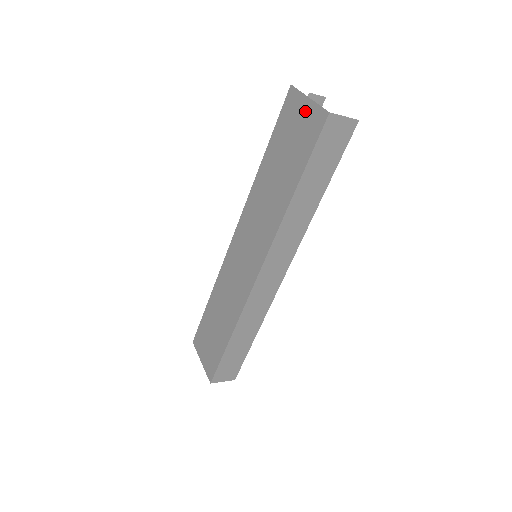
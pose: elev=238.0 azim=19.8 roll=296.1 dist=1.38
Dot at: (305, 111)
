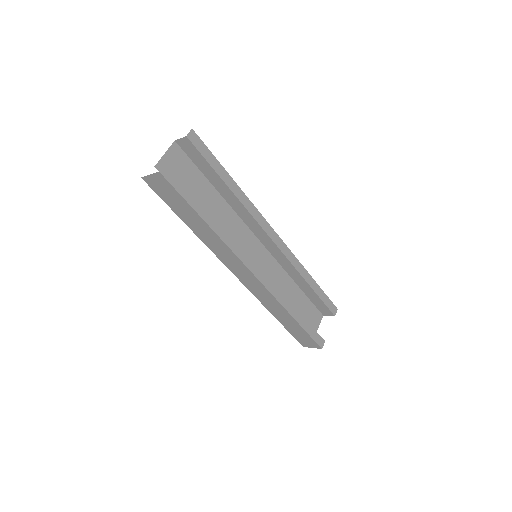
Dot at: occluded
